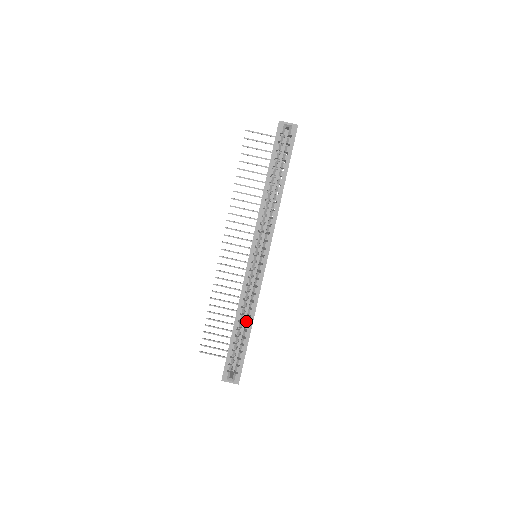
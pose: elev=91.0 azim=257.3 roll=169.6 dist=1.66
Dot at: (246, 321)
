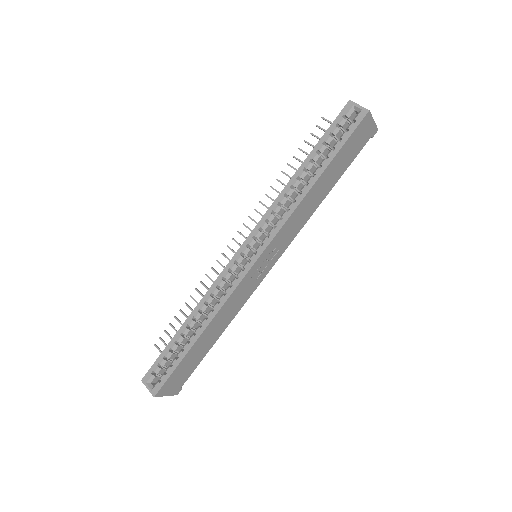
Dot at: occluded
